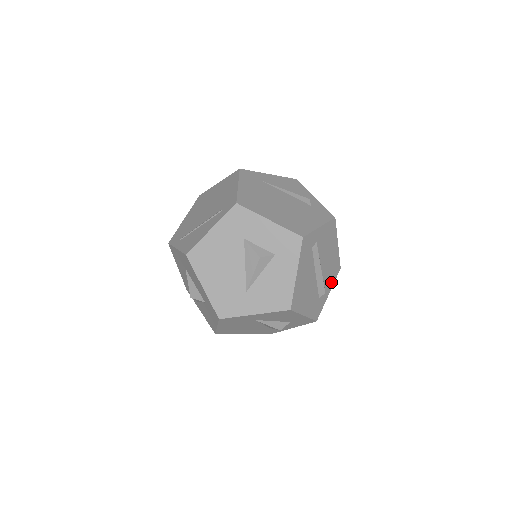
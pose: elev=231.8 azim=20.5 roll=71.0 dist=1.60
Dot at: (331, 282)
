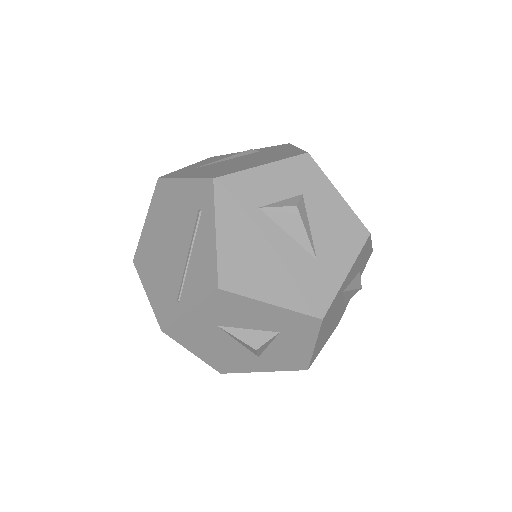
Dot at: occluded
